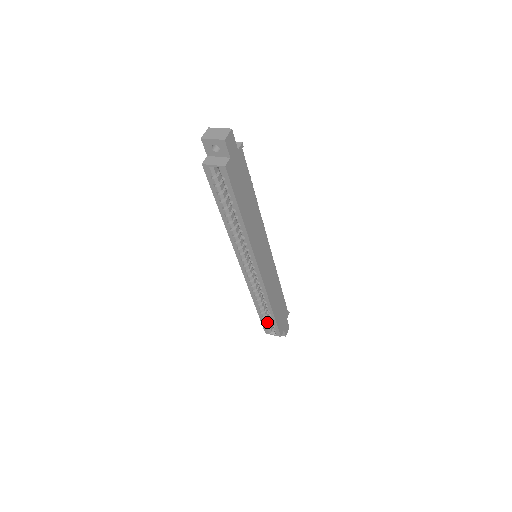
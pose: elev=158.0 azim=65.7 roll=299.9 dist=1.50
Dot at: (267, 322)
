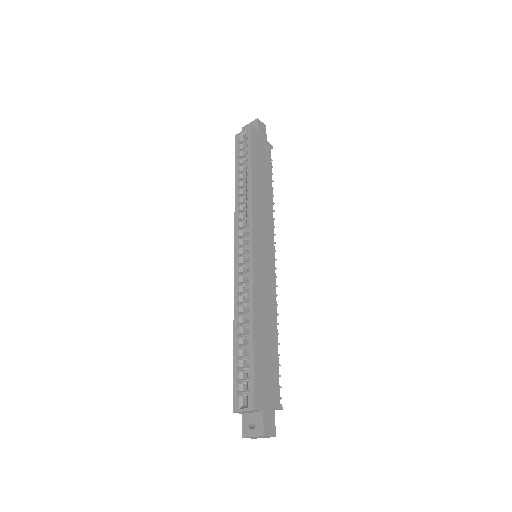
Dot at: (241, 375)
